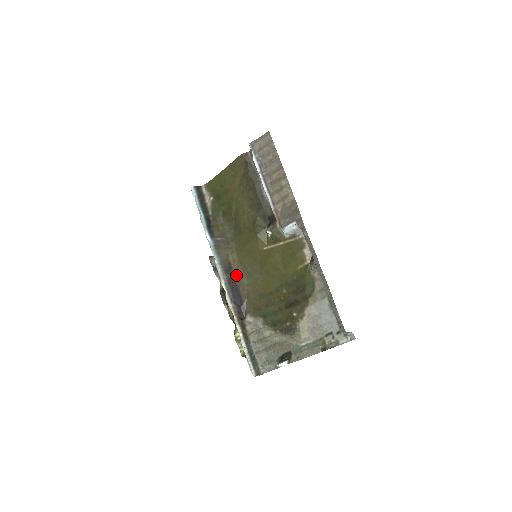
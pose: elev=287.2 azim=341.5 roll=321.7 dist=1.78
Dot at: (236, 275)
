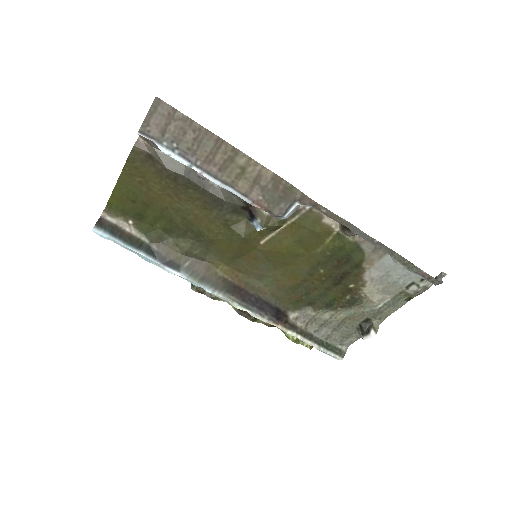
Dot at: (242, 285)
